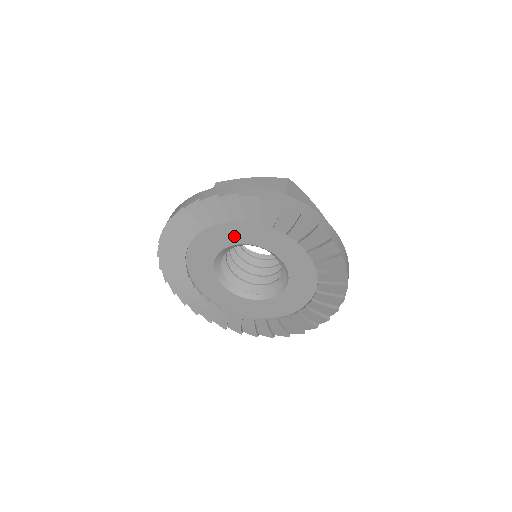
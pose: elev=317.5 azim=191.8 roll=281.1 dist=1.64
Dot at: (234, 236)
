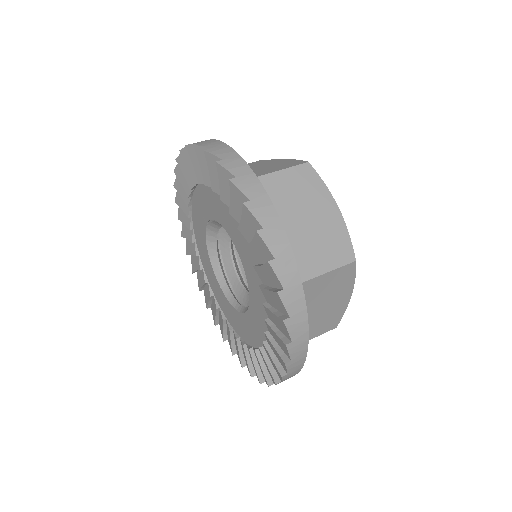
Dot at: (209, 206)
